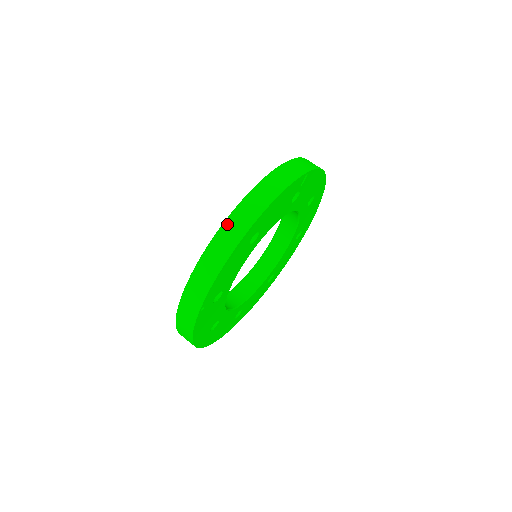
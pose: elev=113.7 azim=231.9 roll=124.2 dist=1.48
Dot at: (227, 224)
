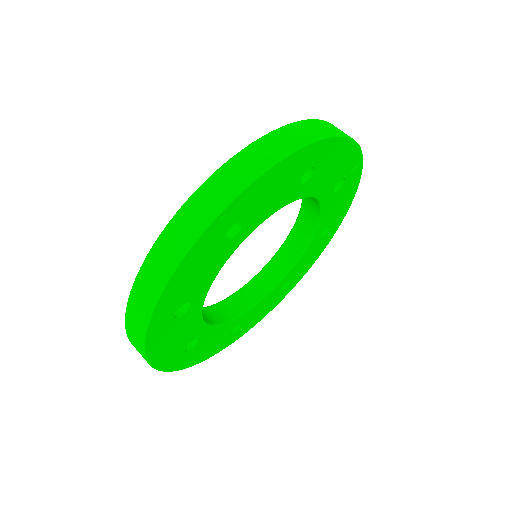
Dot at: (295, 125)
